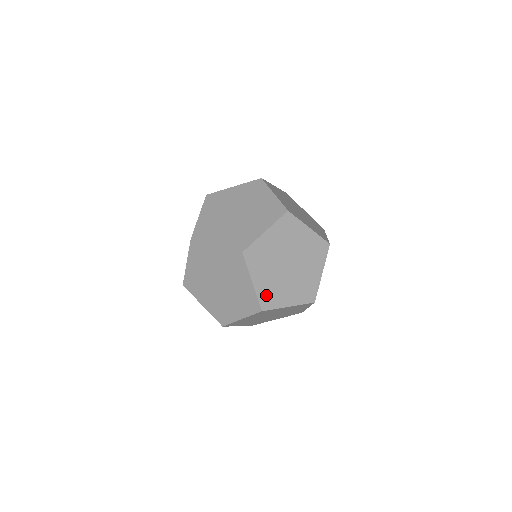
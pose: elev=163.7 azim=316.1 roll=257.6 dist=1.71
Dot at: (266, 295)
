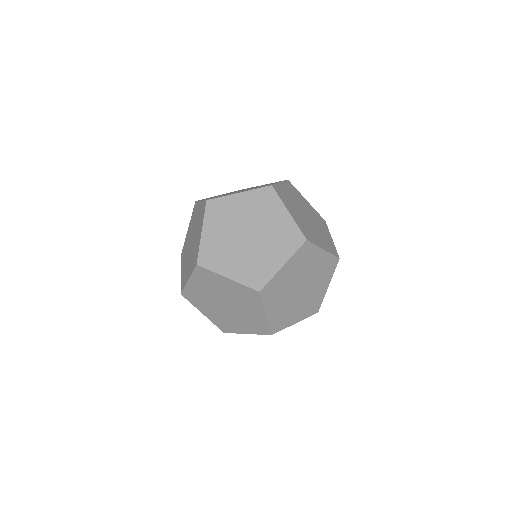
Dot at: occluded
